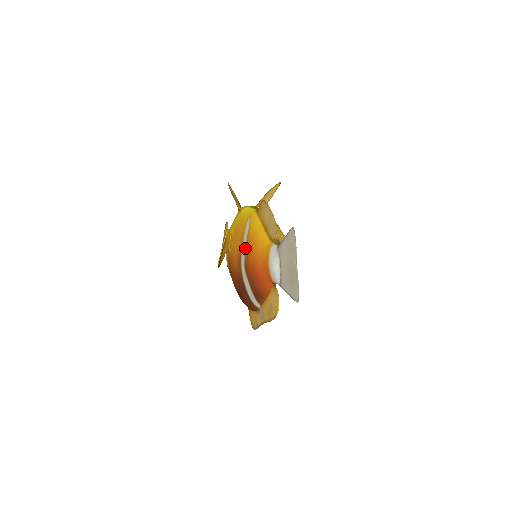
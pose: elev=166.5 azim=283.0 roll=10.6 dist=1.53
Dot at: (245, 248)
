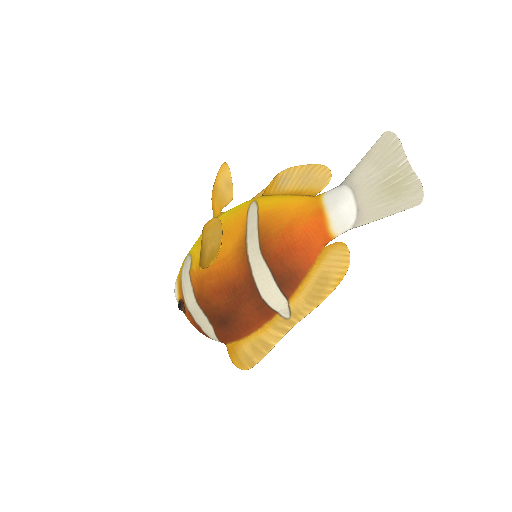
Dot at: (257, 229)
